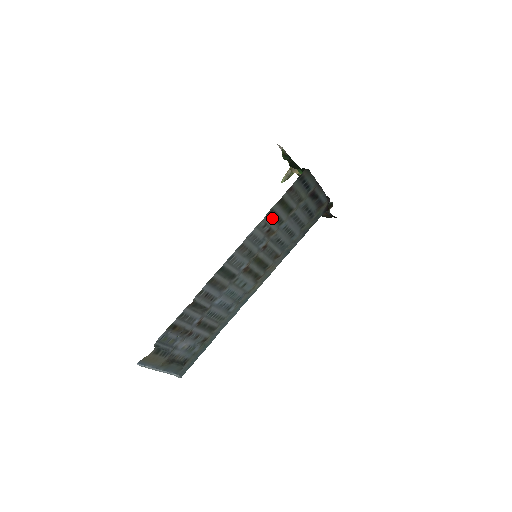
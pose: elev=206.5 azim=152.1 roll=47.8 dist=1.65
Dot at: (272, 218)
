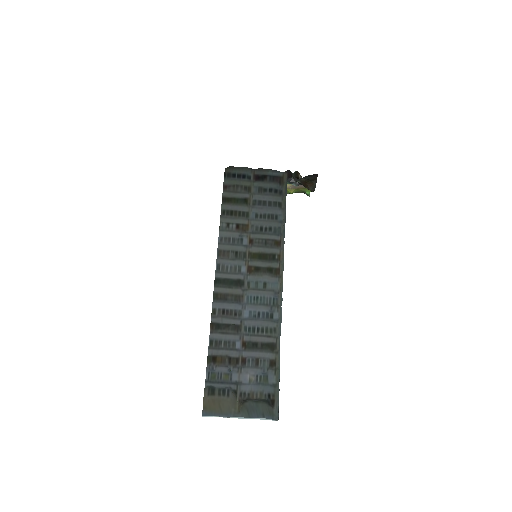
Dot at: (231, 216)
